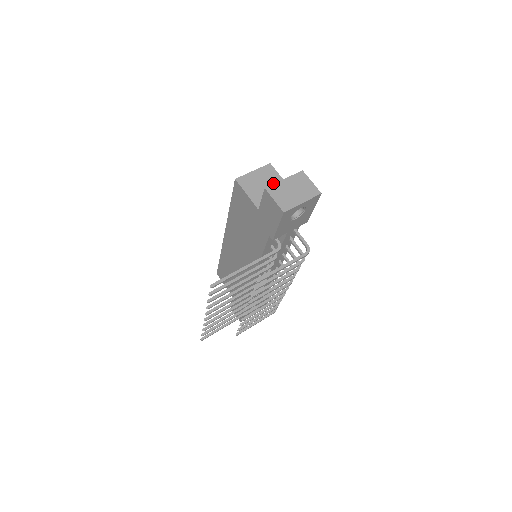
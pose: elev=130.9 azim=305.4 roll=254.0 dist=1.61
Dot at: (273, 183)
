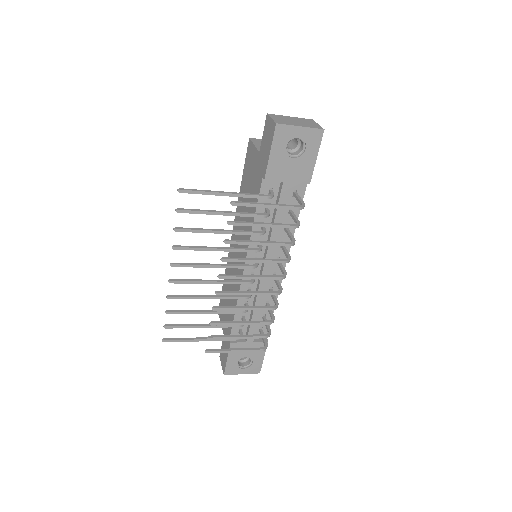
Dot at: occluded
